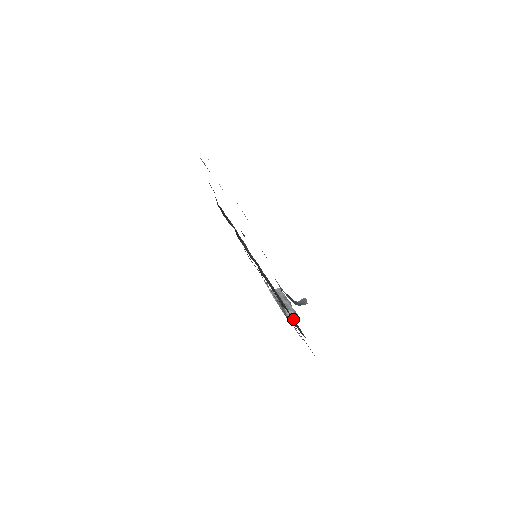
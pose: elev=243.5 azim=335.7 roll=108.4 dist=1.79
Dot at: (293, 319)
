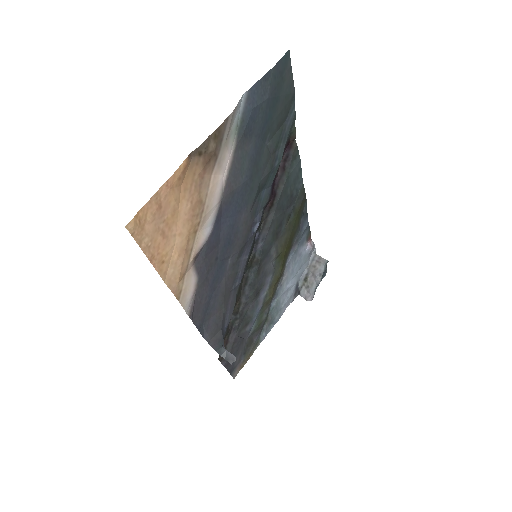
Dot at: (233, 340)
